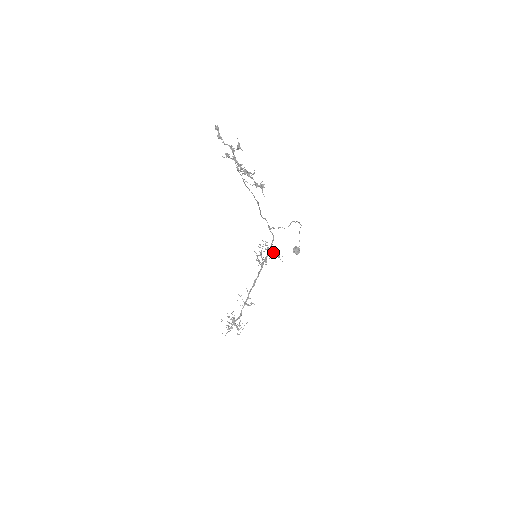
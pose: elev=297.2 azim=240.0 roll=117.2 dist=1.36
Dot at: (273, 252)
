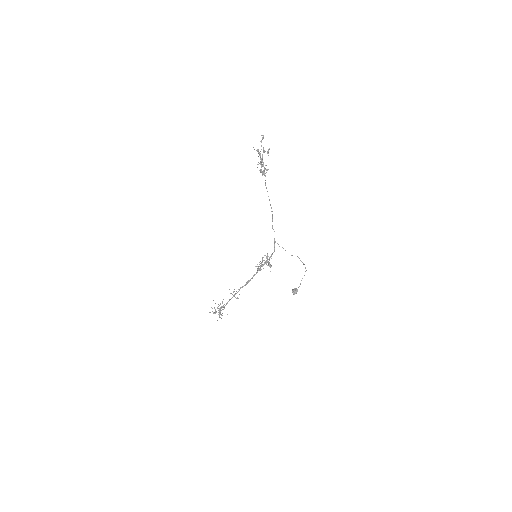
Dot at: (269, 262)
